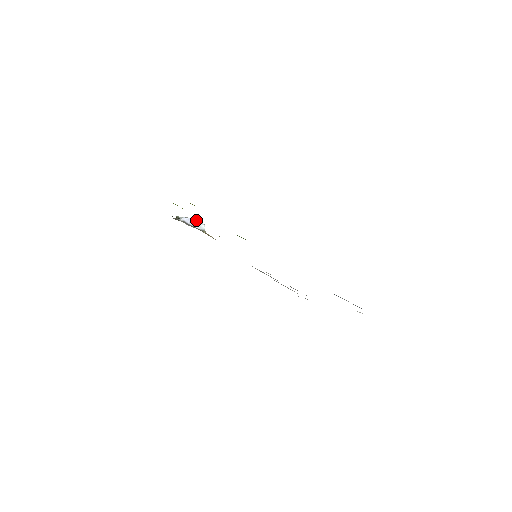
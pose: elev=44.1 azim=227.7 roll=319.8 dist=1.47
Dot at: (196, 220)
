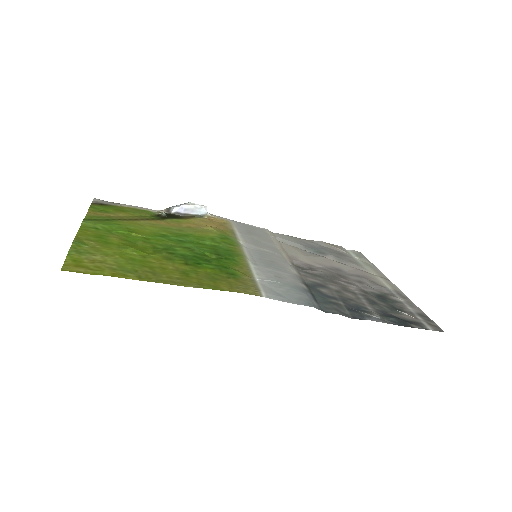
Dot at: (191, 206)
